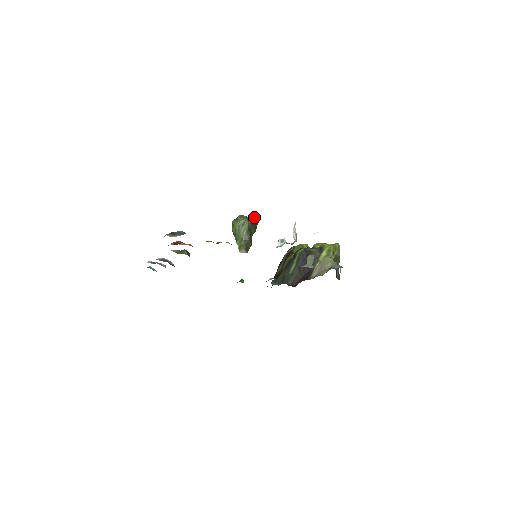
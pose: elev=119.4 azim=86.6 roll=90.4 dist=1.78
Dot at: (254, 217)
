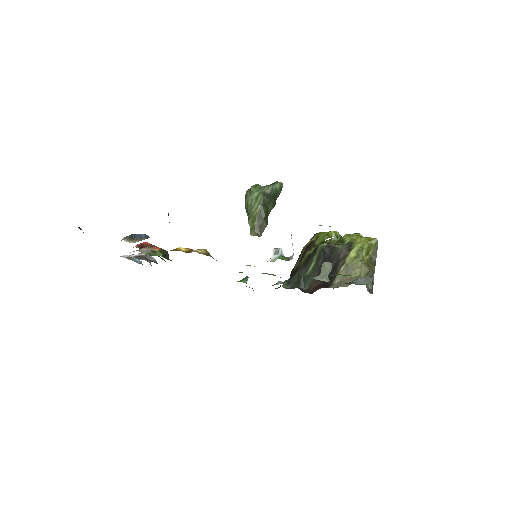
Dot at: (273, 188)
